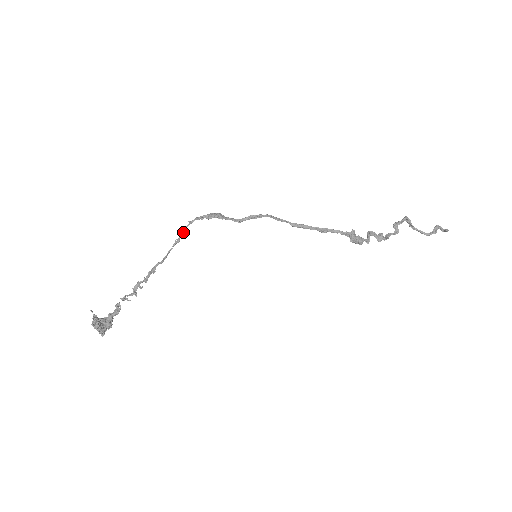
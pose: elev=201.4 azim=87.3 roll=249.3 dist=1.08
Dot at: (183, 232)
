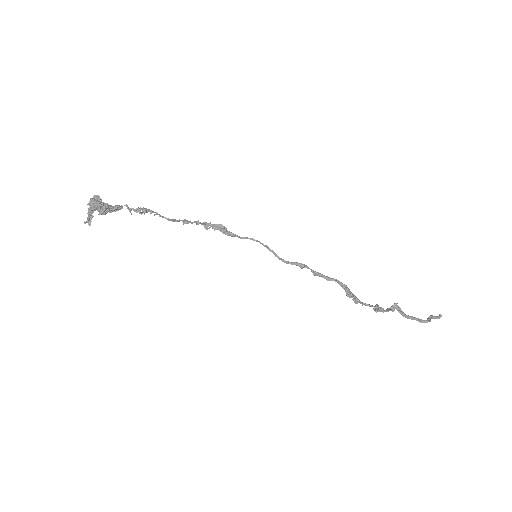
Dot at: (191, 222)
